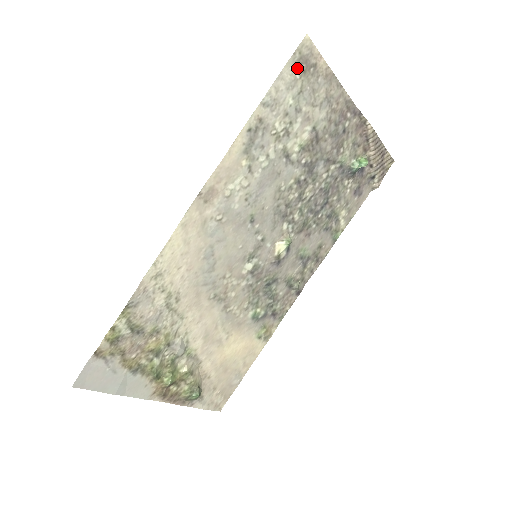
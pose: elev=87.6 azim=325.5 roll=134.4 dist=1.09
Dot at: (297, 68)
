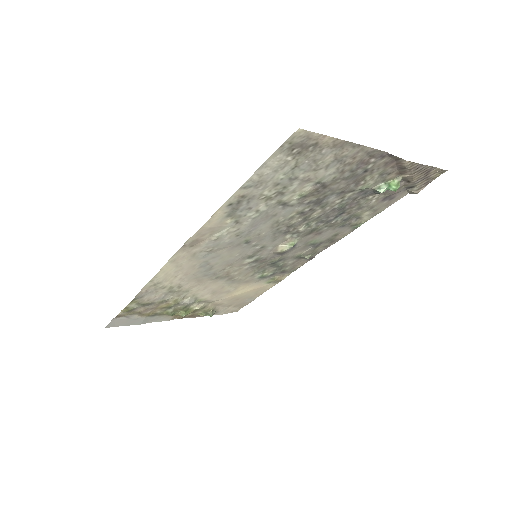
Dot at: (288, 153)
